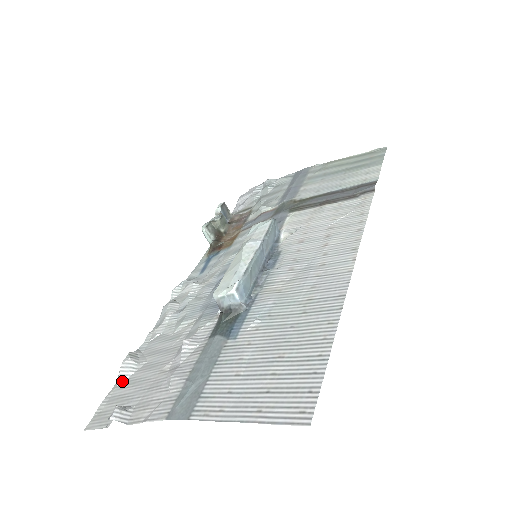
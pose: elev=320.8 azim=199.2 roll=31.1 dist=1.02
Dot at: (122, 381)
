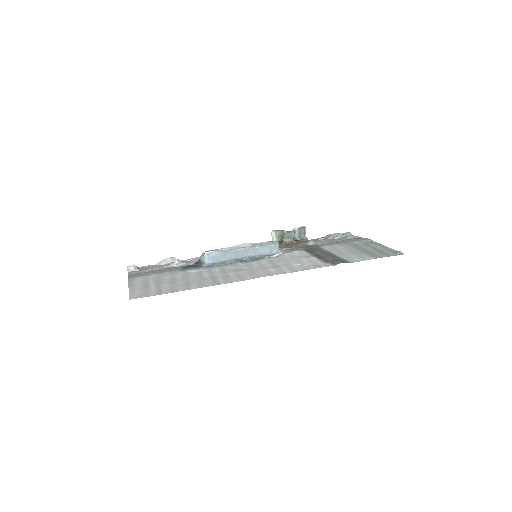
Dot at: (158, 264)
